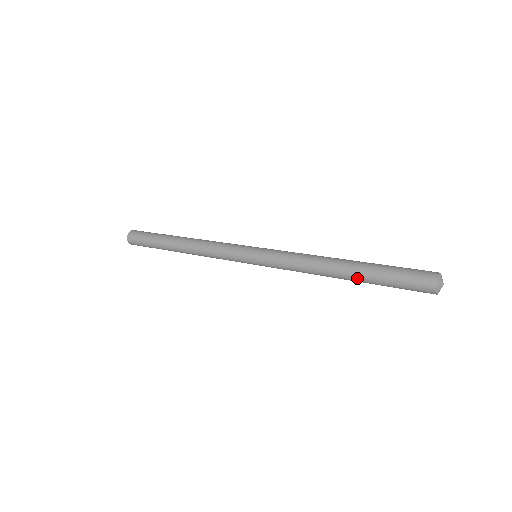
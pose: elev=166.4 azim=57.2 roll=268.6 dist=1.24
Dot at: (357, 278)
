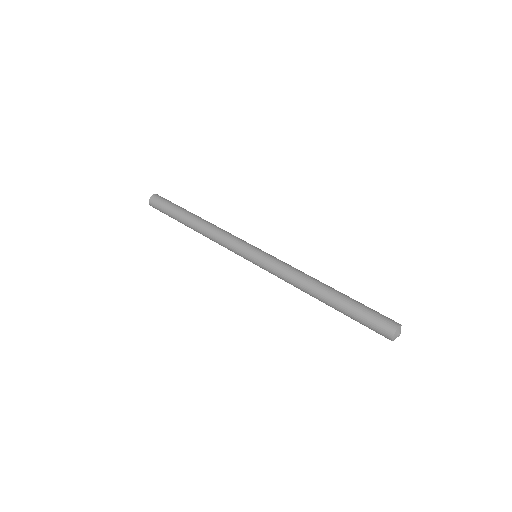
Dot at: (333, 307)
